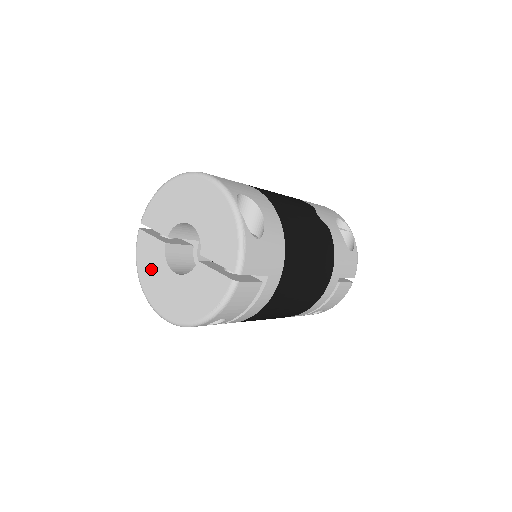
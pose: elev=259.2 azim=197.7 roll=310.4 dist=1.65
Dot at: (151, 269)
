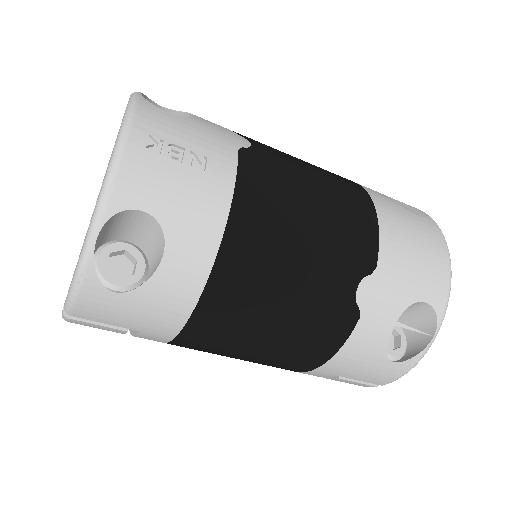
Dot at: occluded
